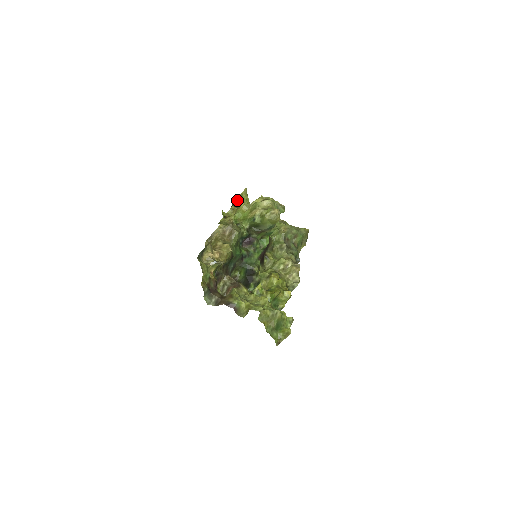
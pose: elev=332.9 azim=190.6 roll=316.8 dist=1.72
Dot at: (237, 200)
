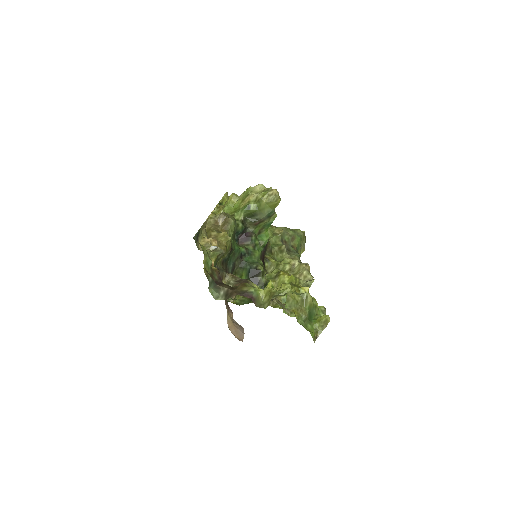
Dot at: occluded
